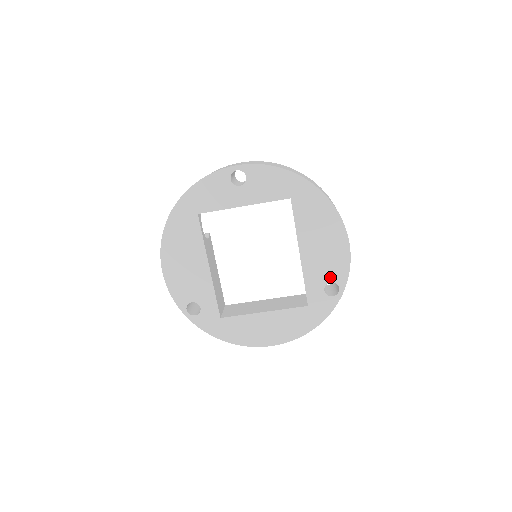
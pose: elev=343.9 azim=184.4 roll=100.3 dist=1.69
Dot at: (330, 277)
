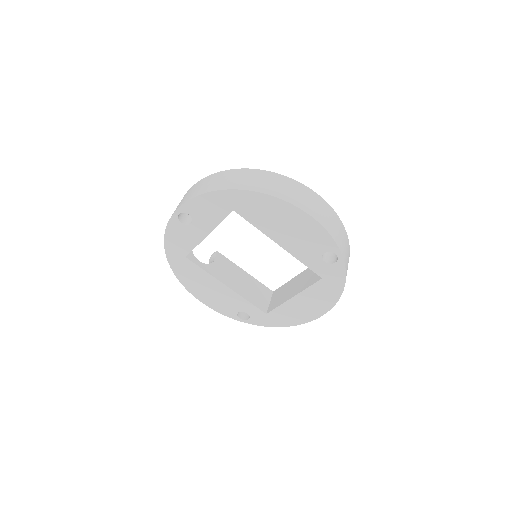
Dot at: (320, 250)
